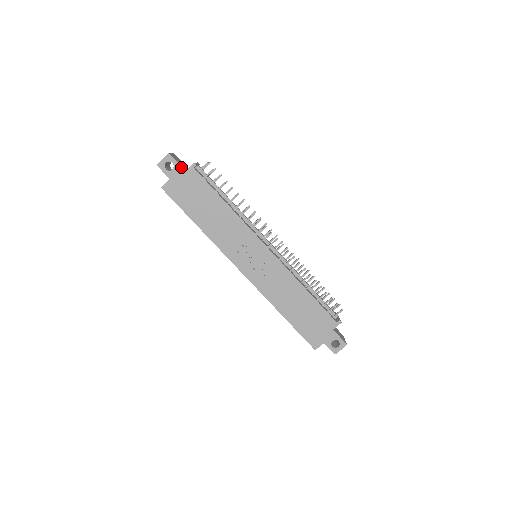
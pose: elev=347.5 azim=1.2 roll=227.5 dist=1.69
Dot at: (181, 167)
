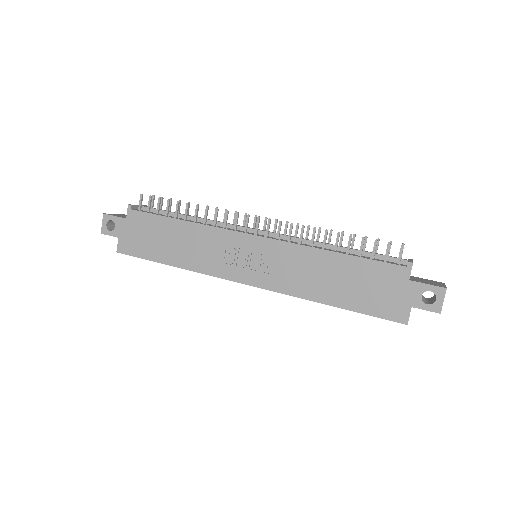
Dot at: (120, 218)
